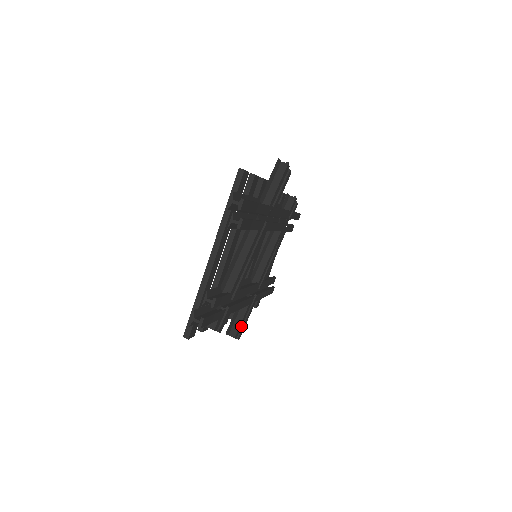
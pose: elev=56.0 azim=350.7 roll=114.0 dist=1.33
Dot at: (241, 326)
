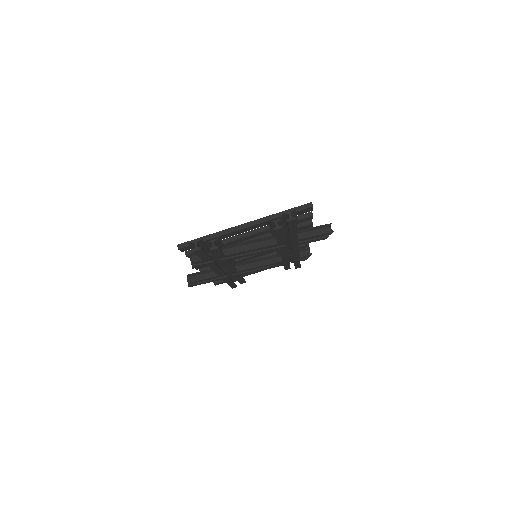
Dot at: (200, 281)
